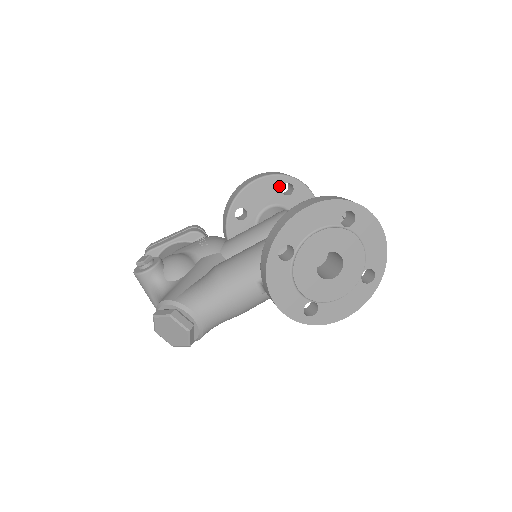
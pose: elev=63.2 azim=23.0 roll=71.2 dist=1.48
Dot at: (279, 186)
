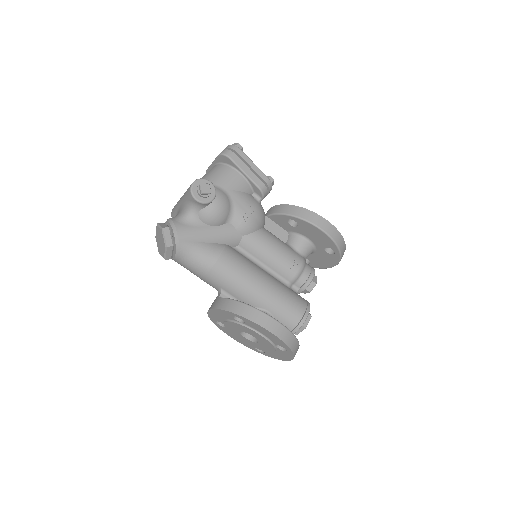
Dot at: (328, 246)
